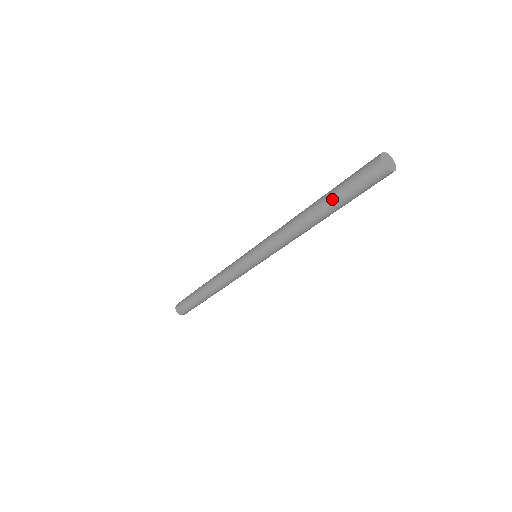
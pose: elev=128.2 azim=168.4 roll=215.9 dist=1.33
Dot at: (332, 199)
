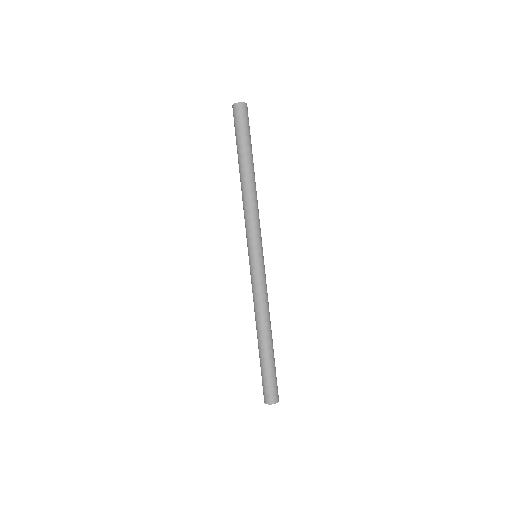
Dot at: (245, 150)
